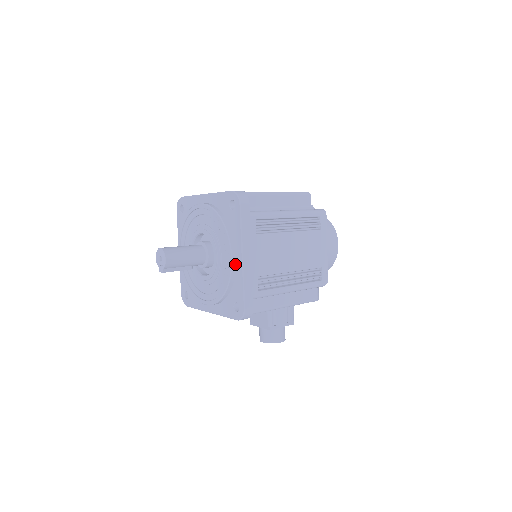
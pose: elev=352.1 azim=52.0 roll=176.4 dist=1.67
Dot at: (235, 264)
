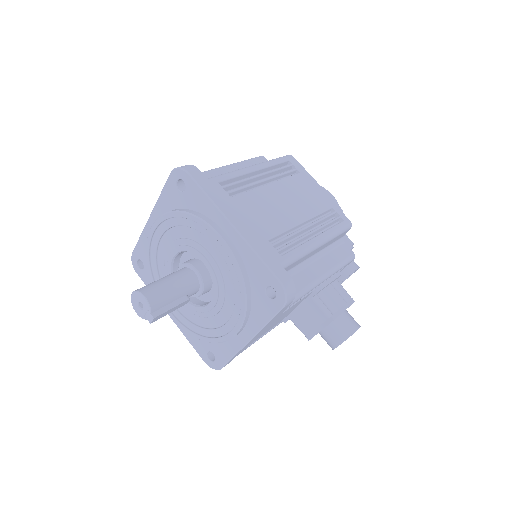
Dot at: (231, 243)
